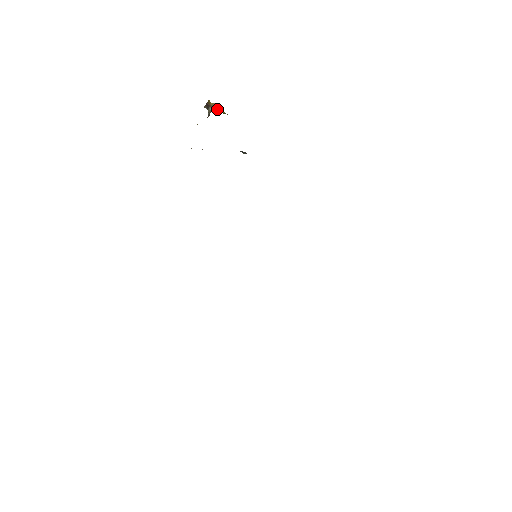
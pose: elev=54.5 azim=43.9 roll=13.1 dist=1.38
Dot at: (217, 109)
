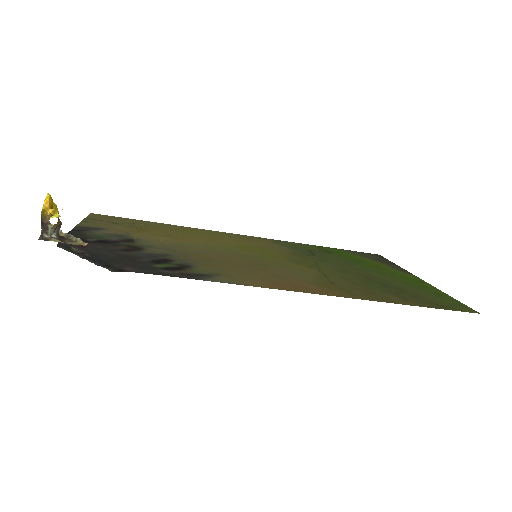
Dot at: (58, 223)
